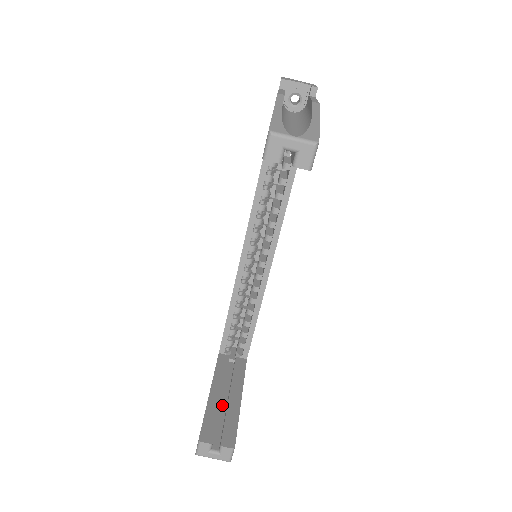
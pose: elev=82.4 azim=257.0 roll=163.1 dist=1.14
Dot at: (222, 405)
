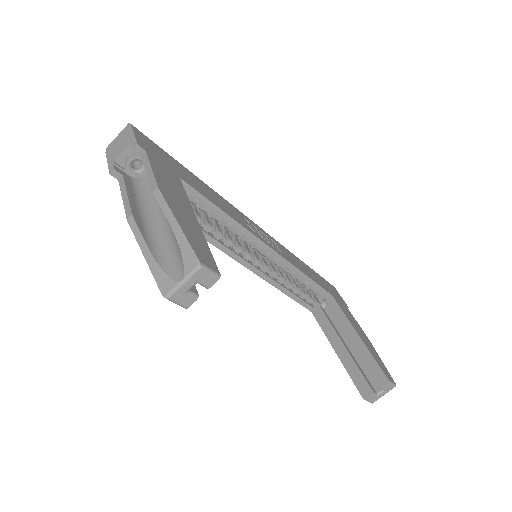
Dot at: (352, 351)
